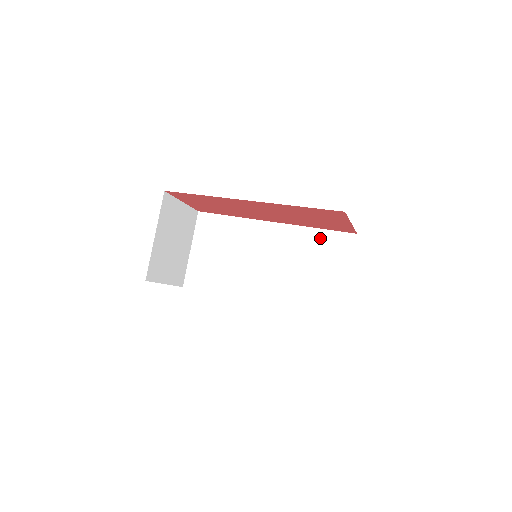
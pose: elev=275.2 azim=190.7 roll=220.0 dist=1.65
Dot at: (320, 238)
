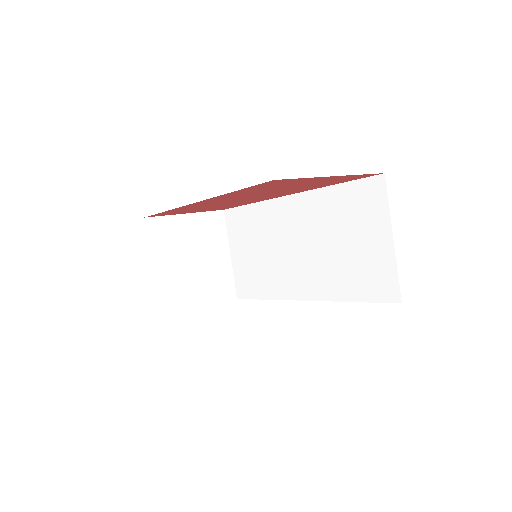
Dot at: (342, 197)
